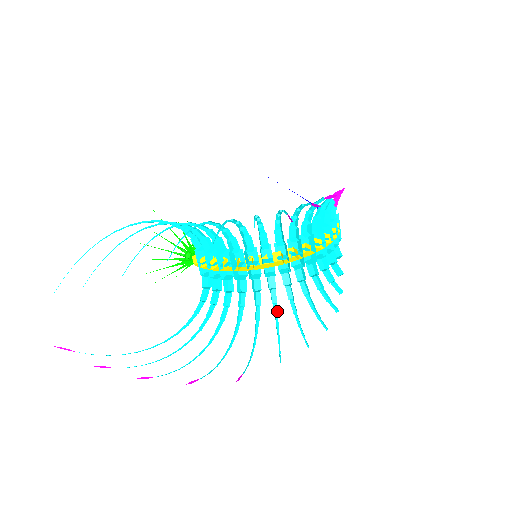
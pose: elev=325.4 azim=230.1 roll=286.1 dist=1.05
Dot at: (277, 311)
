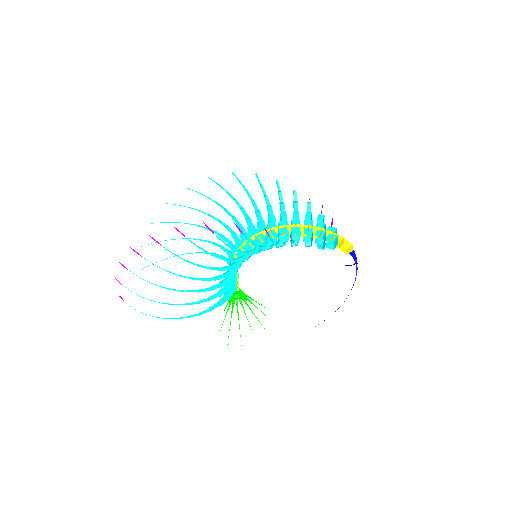
Dot at: (236, 261)
